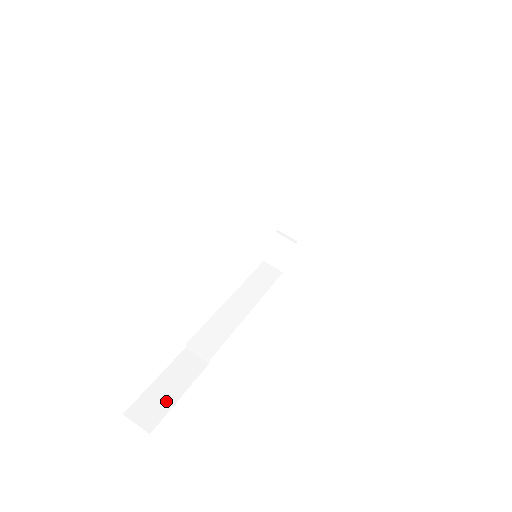
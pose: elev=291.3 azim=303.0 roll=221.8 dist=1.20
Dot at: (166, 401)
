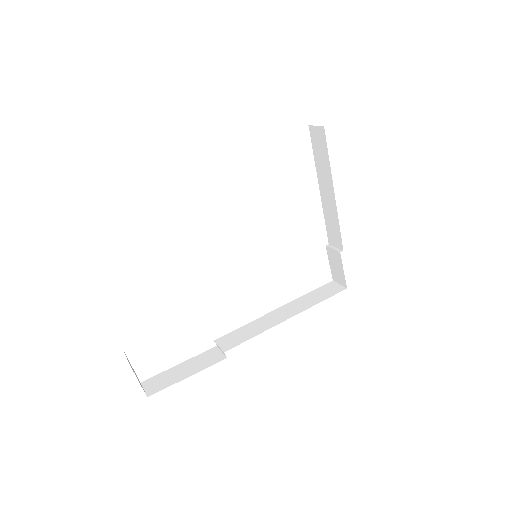
Dot at: (174, 379)
